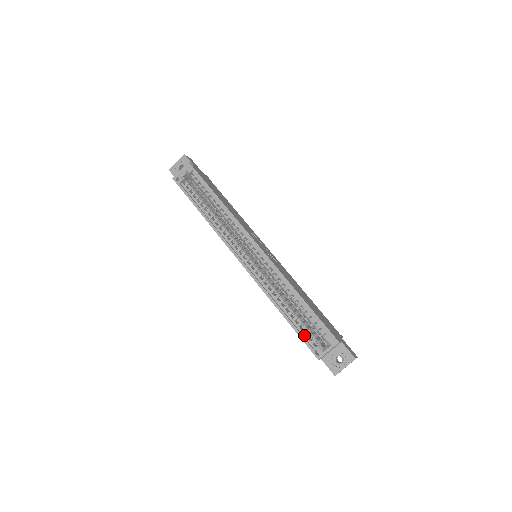
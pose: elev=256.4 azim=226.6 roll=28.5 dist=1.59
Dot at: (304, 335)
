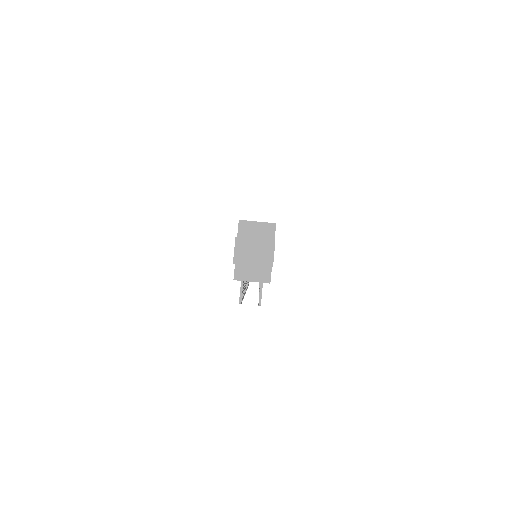
Dot at: occluded
